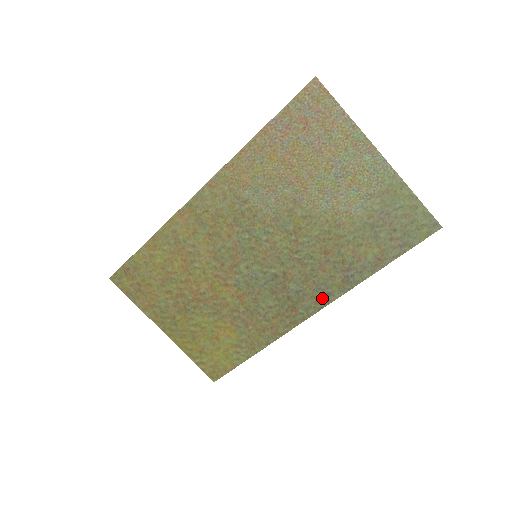
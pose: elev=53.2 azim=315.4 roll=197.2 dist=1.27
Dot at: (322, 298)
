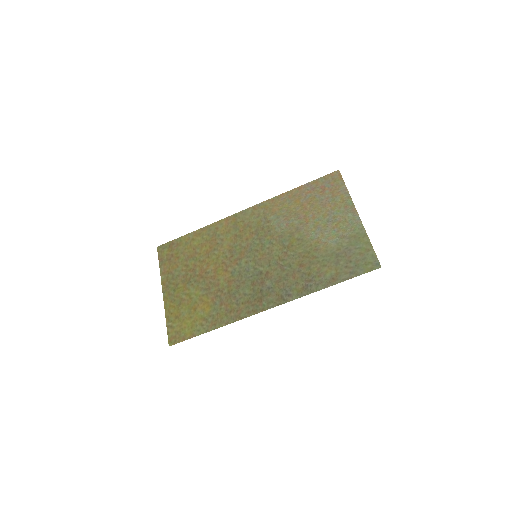
Dot at: (283, 297)
